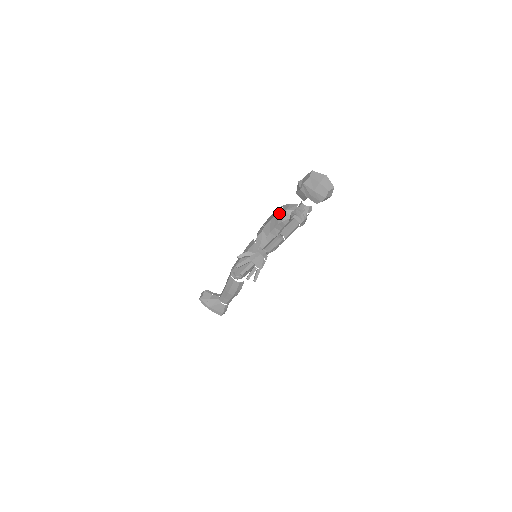
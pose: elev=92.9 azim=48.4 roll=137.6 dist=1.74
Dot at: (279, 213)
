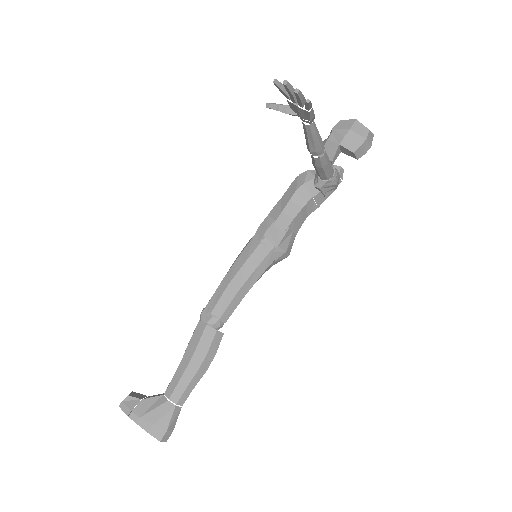
Dot at: (297, 178)
